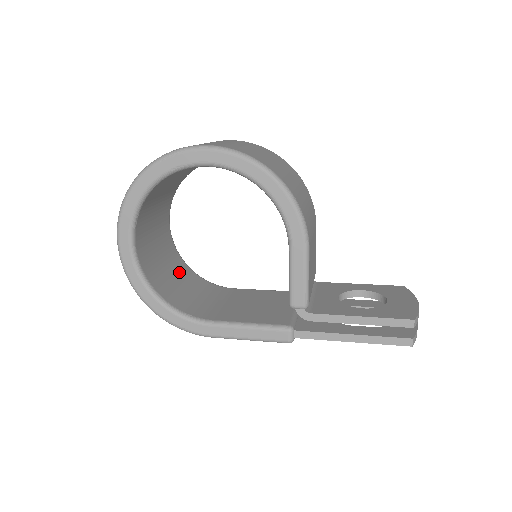
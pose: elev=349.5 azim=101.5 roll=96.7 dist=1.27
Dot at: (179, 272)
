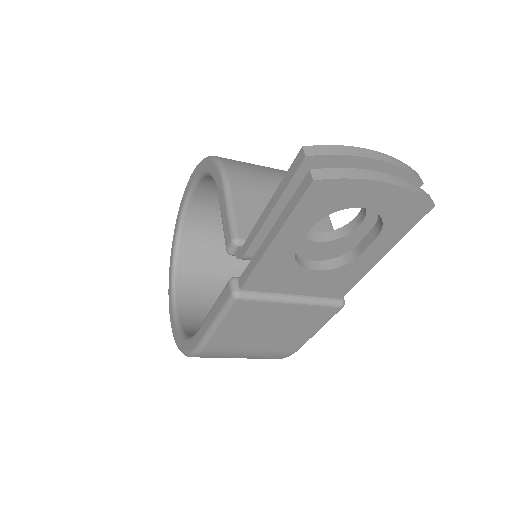
Dot at: occluded
